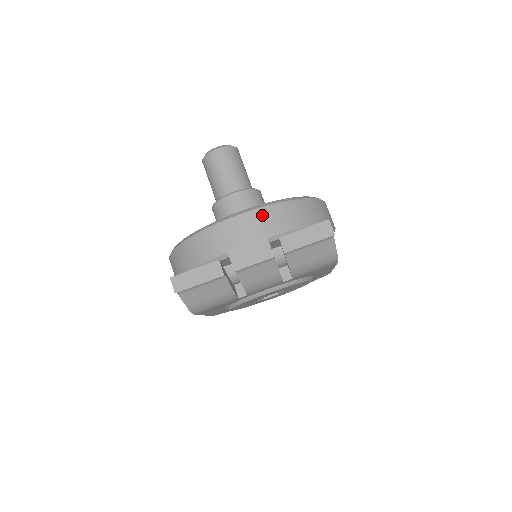
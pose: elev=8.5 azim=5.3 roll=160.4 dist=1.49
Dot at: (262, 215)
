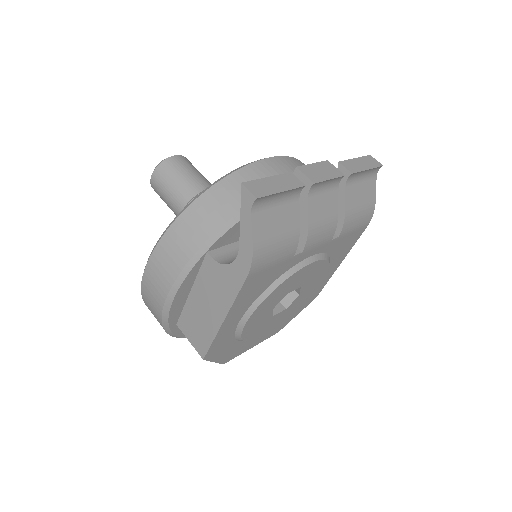
Dot at: (295, 162)
